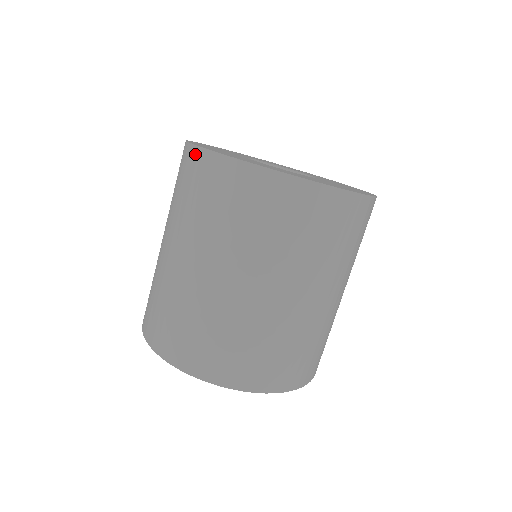
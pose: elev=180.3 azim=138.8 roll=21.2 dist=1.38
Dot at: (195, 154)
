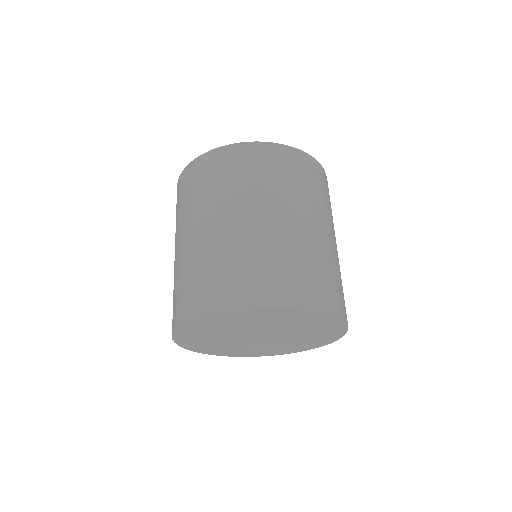
Dot at: (181, 178)
